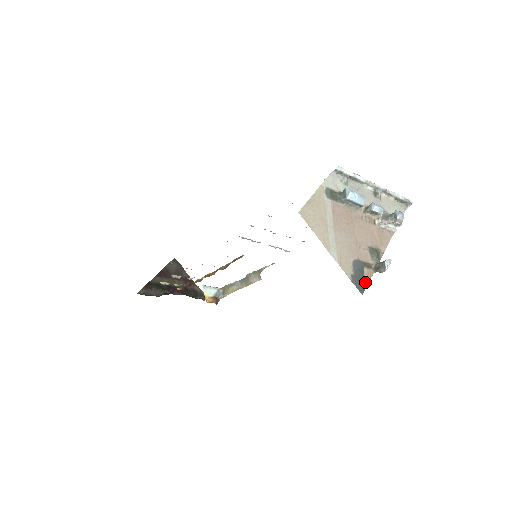
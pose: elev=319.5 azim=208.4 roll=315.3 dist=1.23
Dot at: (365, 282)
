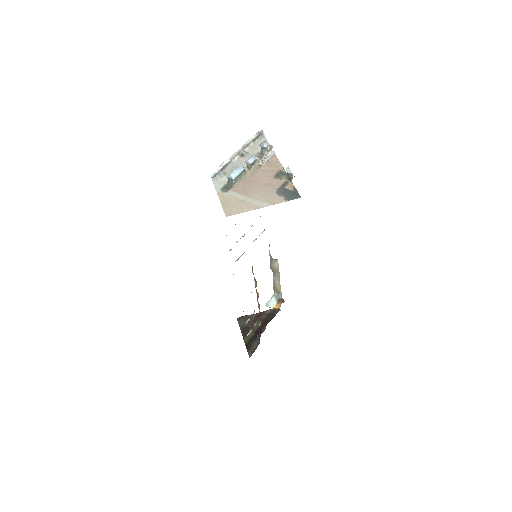
Dot at: (294, 191)
